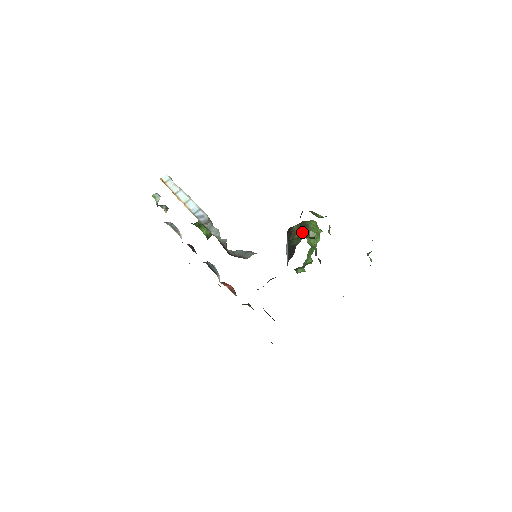
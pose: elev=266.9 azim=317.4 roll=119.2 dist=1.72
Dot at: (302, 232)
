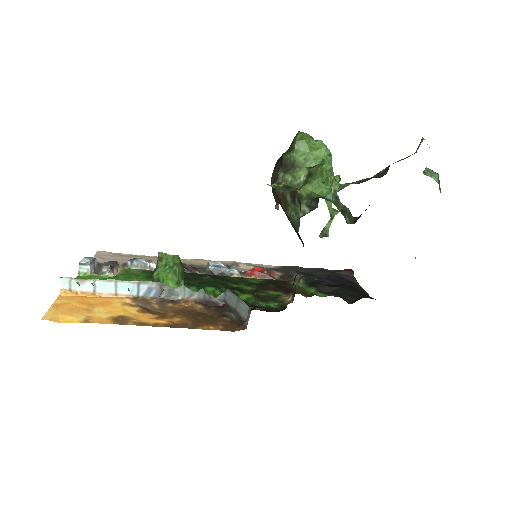
Dot at: (293, 194)
